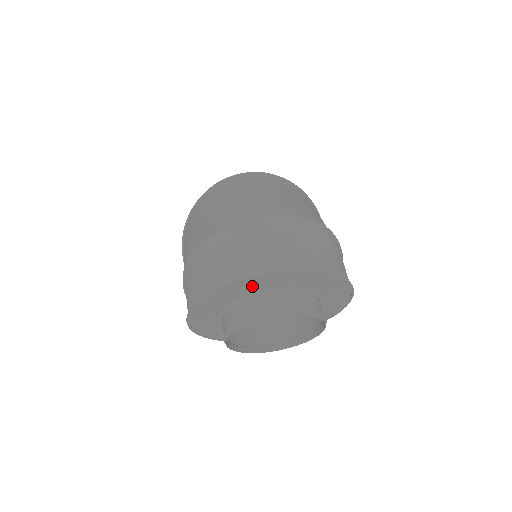
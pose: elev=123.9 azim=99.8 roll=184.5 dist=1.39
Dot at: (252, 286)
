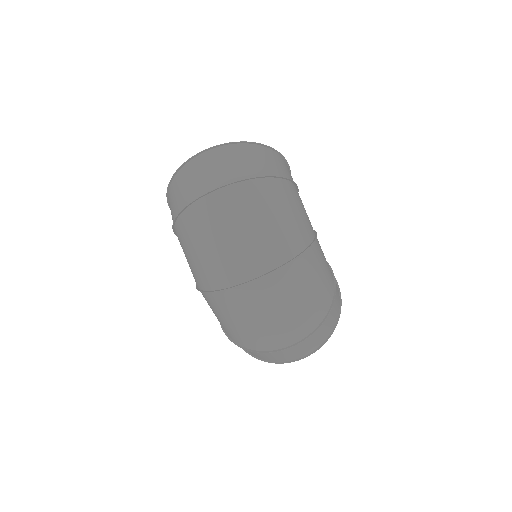
Dot at: occluded
